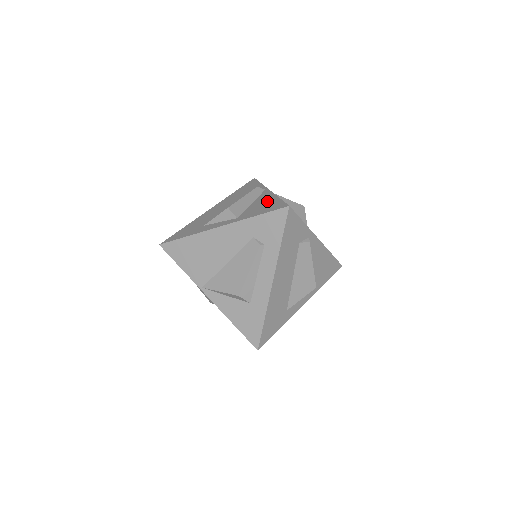
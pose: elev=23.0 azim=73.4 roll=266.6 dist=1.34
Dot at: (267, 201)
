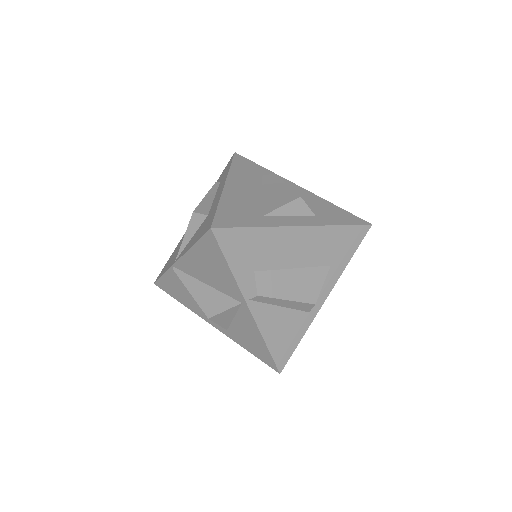
Dot at: occluded
